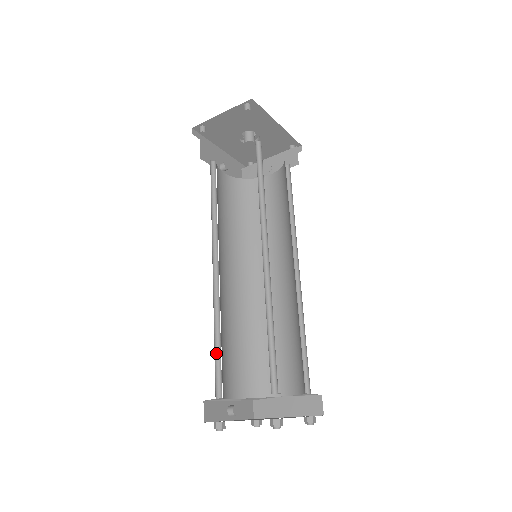
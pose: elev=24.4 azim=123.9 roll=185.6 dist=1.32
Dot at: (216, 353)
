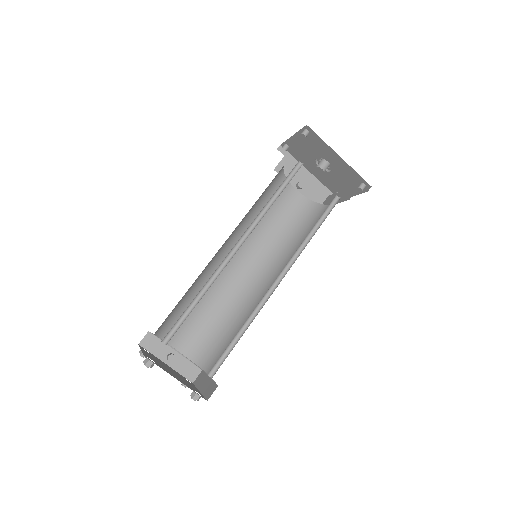
Dot at: occluded
